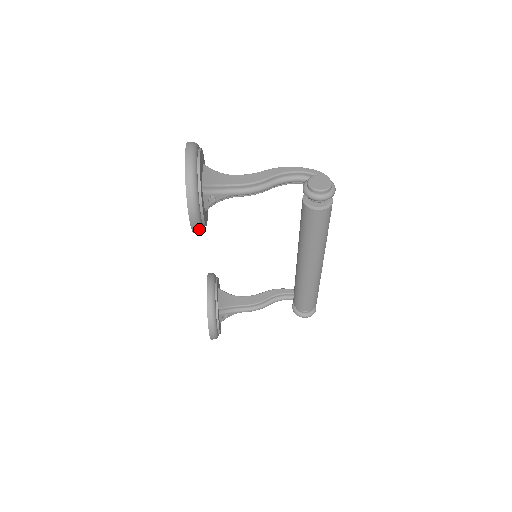
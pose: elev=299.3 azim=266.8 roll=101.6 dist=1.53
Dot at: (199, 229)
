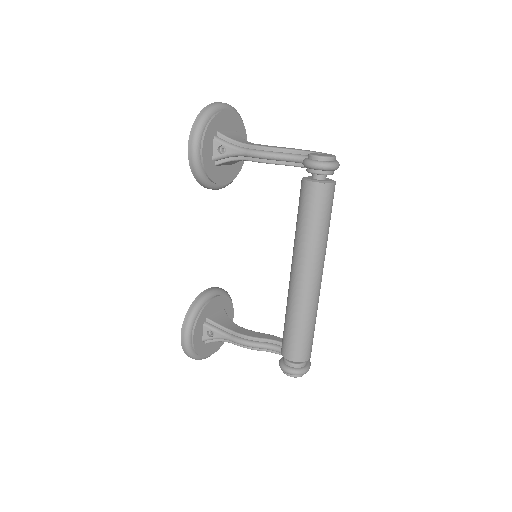
Dot at: (196, 168)
